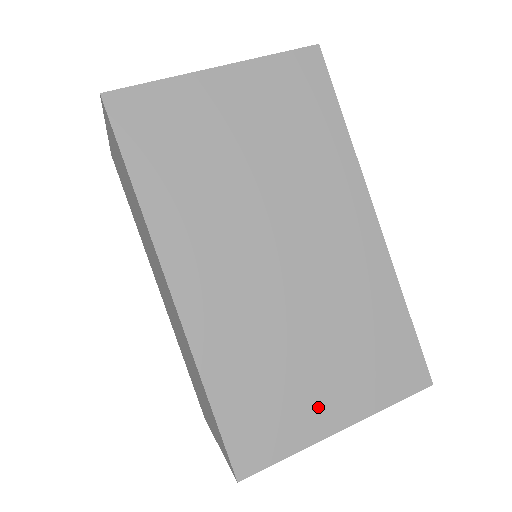
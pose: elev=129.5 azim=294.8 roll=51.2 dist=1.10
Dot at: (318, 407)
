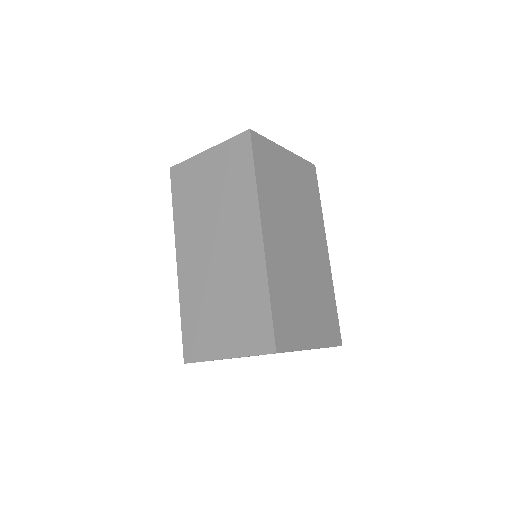
Dot at: (306, 331)
